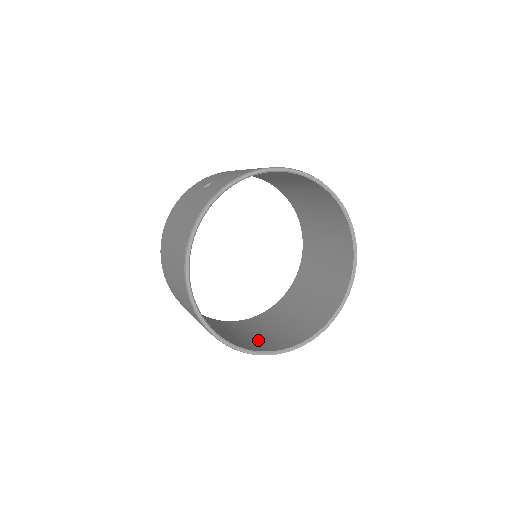
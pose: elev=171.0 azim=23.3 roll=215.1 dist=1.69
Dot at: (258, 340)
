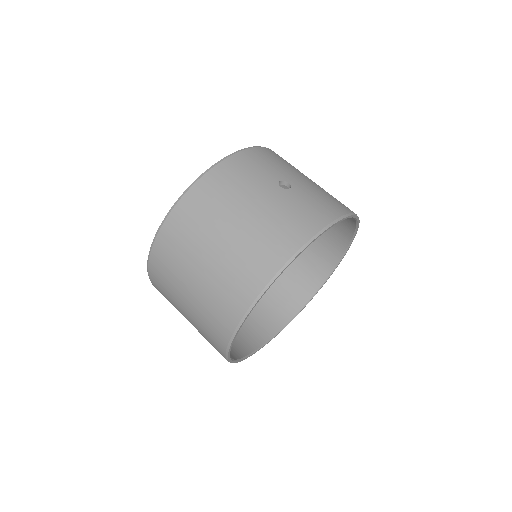
Dot at: occluded
